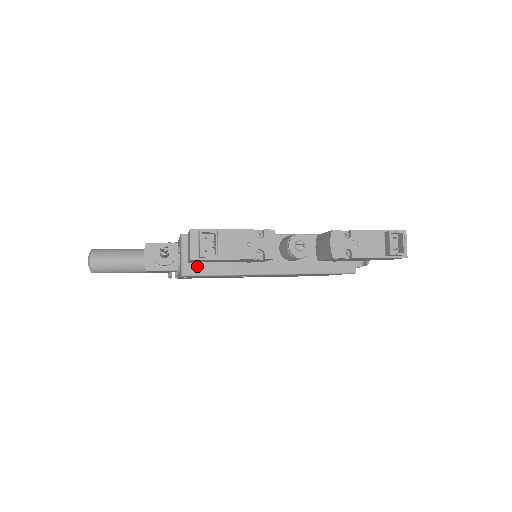
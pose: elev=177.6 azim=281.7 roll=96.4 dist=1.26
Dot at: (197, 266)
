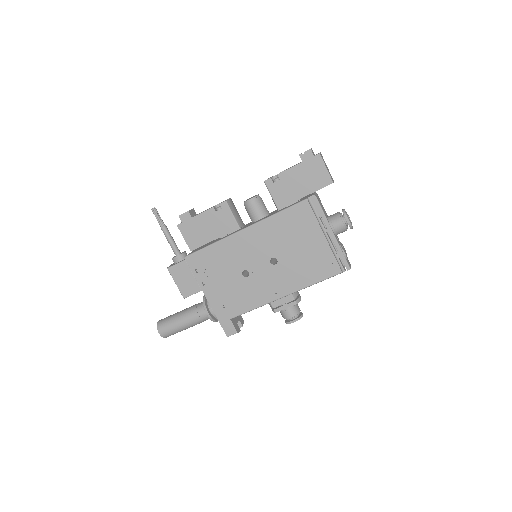
Dot at: occluded
